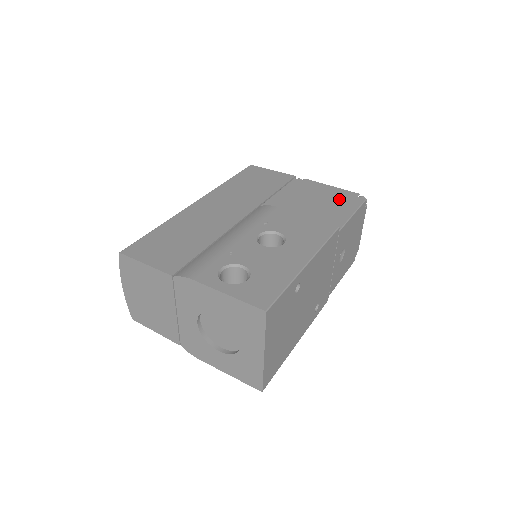
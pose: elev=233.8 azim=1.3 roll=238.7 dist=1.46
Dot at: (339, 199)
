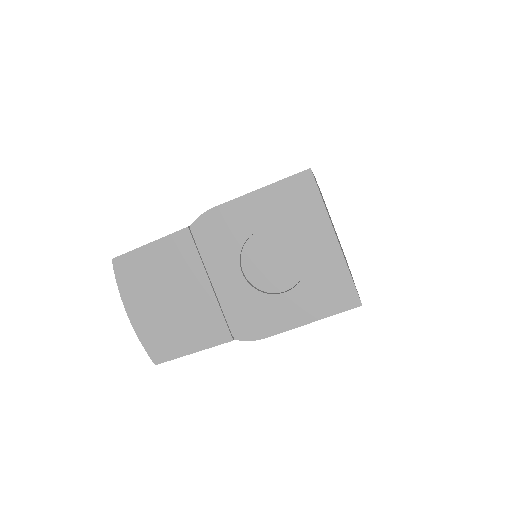
Dot at: occluded
